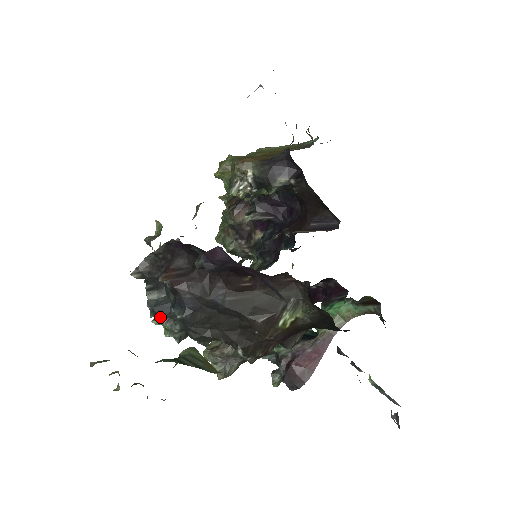
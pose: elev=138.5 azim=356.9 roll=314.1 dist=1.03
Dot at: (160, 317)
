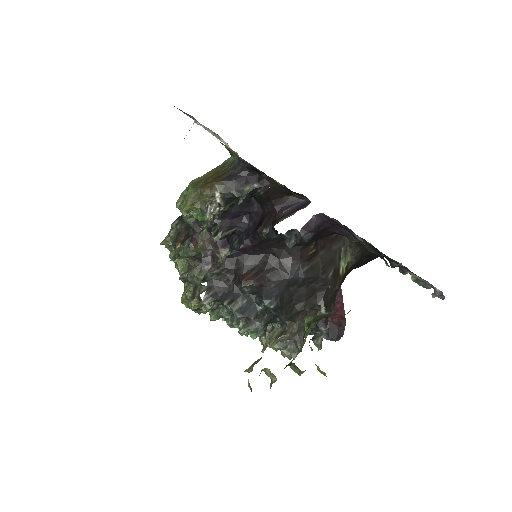
Dot at: (244, 324)
